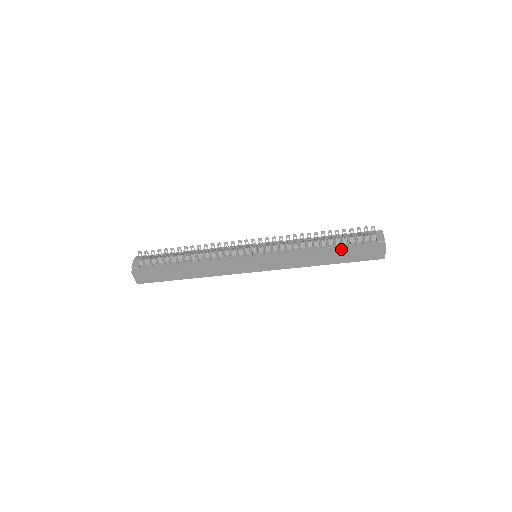
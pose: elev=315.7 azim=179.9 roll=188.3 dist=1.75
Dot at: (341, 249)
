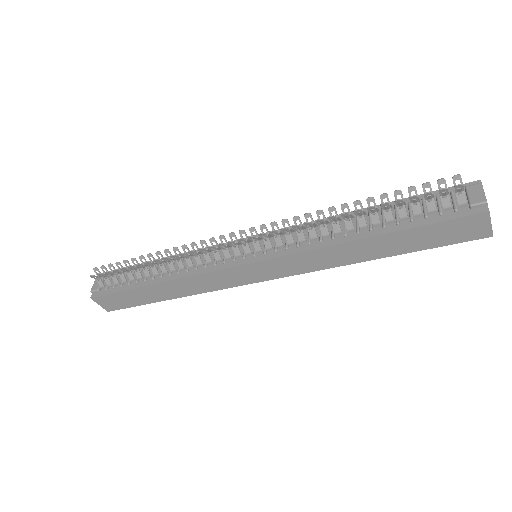
Dot at: (395, 230)
